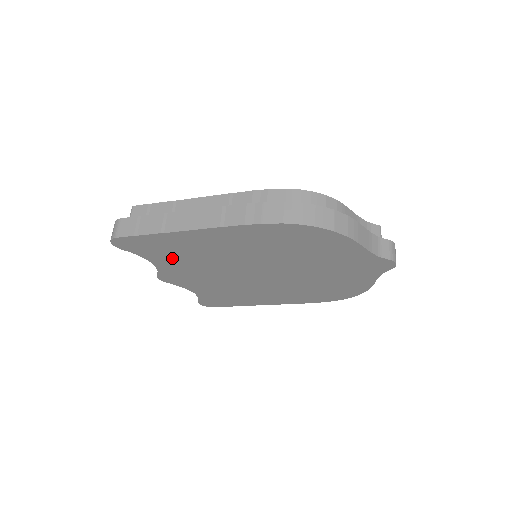
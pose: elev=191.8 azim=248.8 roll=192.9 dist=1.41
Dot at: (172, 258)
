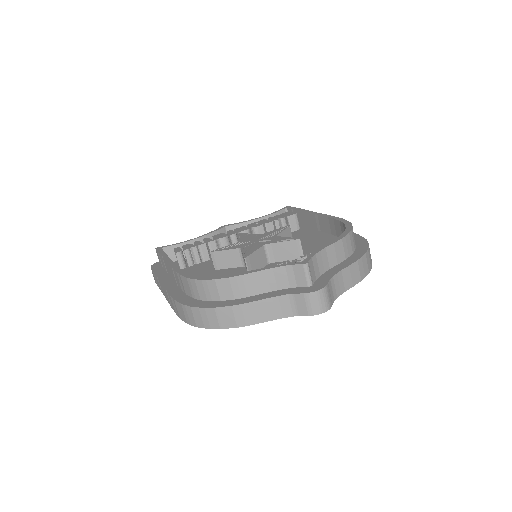
Dot at: occluded
